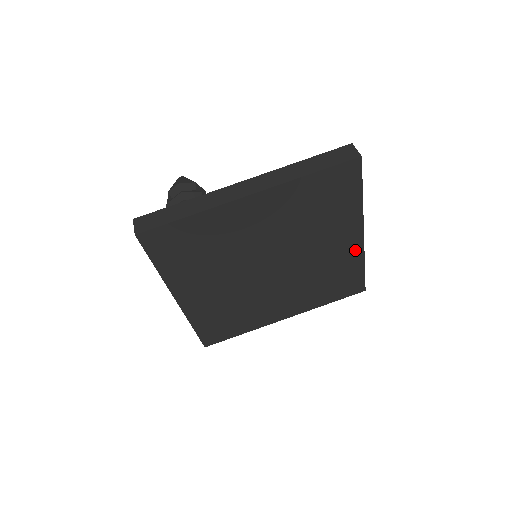
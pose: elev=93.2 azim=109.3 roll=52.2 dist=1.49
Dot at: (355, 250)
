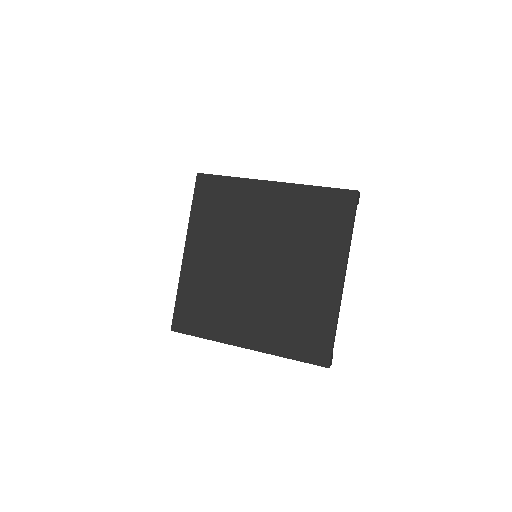
Dot at: (332, 295)
